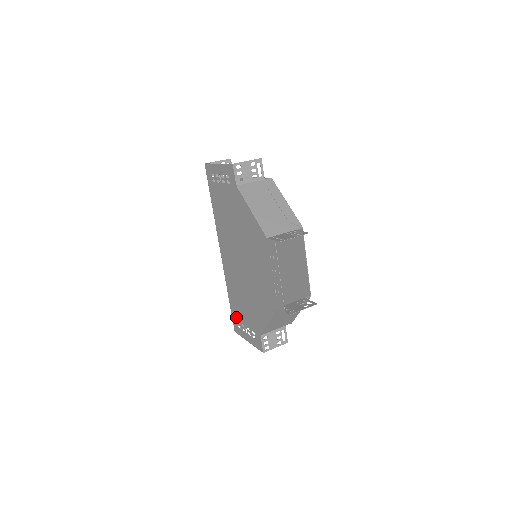
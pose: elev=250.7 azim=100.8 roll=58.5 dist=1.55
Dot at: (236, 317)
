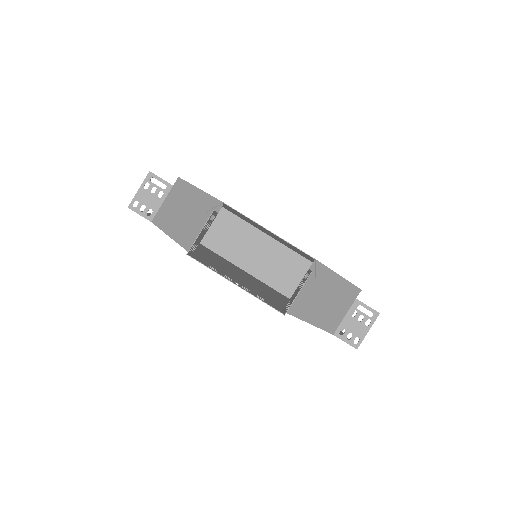
Dot at: occluded
